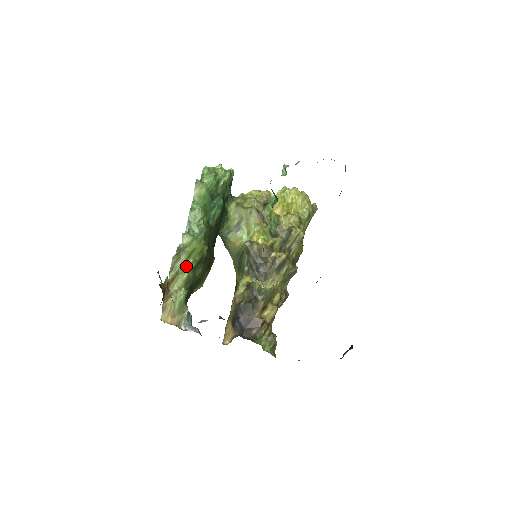
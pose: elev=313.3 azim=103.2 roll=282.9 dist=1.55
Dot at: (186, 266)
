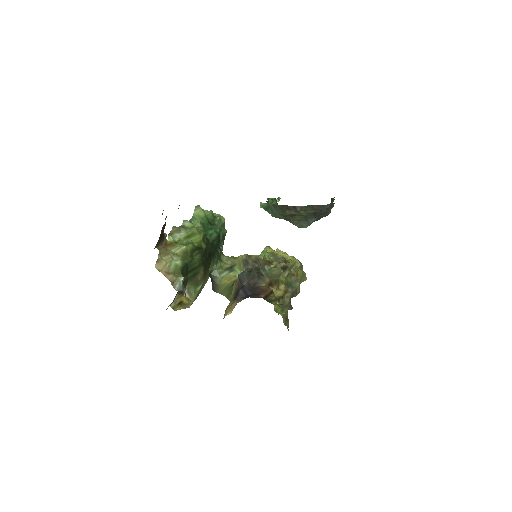
Dot at: (185, 242)
